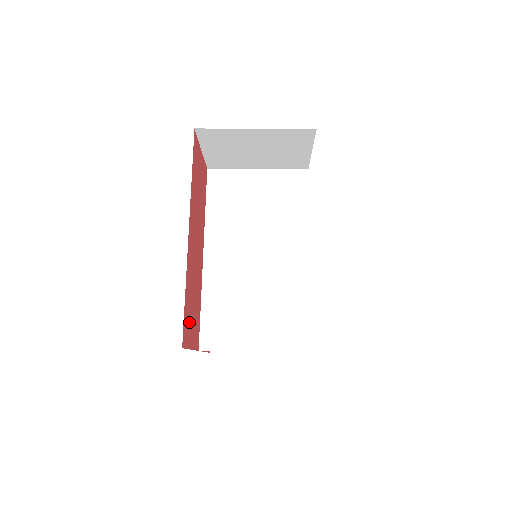
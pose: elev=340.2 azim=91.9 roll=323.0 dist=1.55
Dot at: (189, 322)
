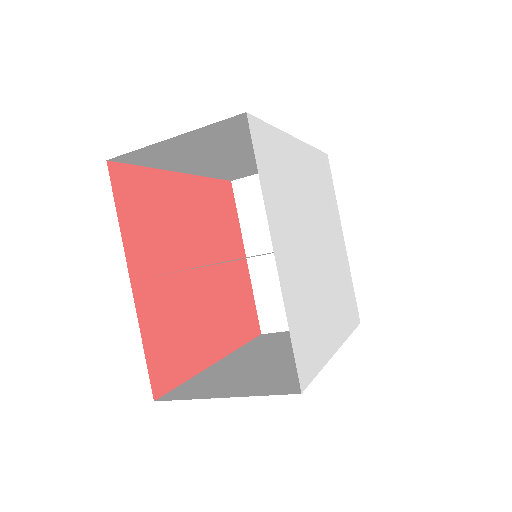
Dot at: (135, 199)
